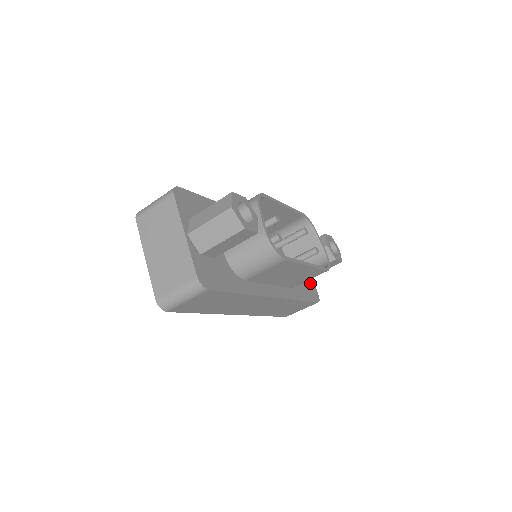
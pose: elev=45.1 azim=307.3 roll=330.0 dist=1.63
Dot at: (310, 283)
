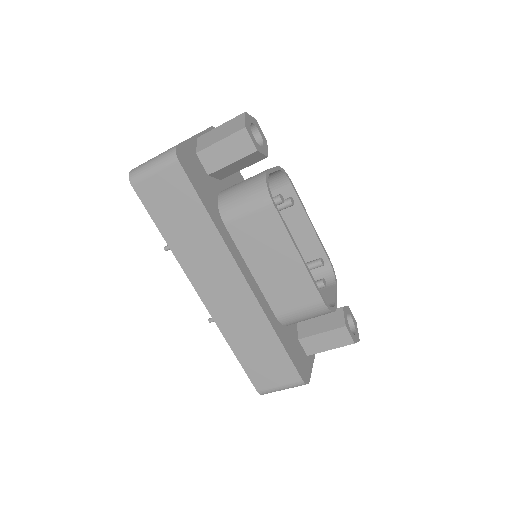
Dot at: (306, 361)
